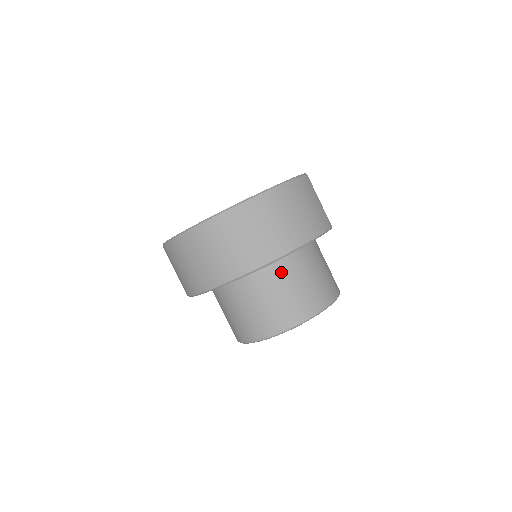
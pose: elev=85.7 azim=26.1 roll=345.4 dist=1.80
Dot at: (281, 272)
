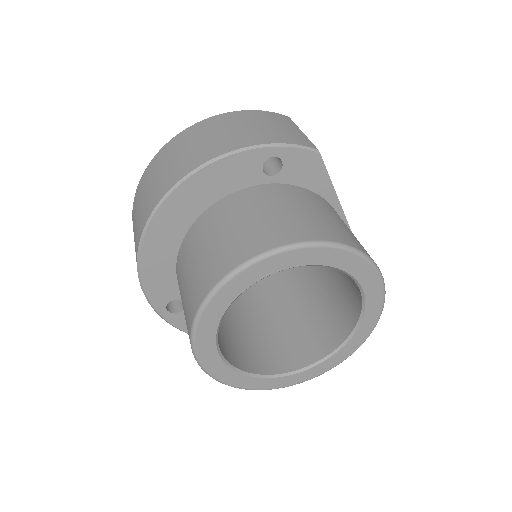
Dot at: (225, 210)
